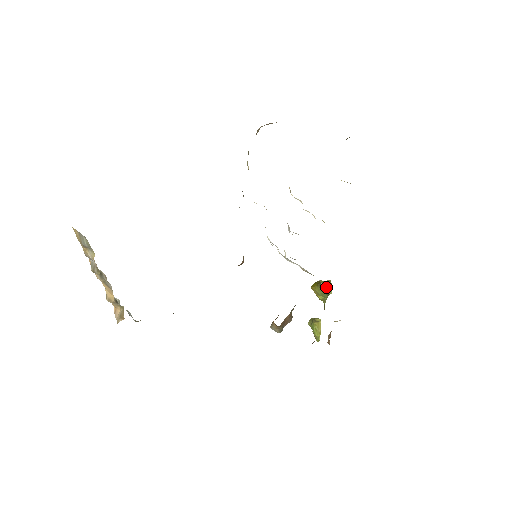
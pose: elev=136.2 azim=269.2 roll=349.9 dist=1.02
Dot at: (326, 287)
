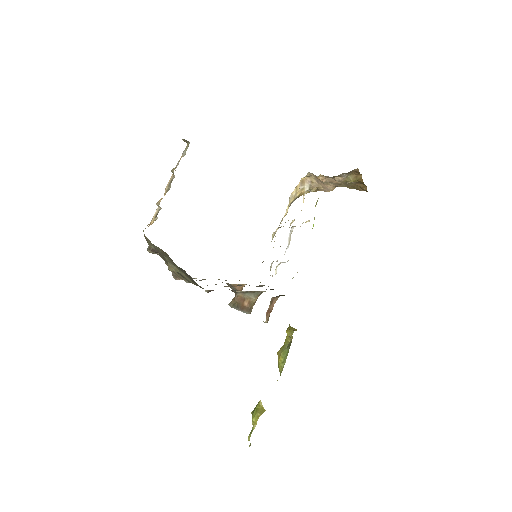
Dot at: (291, 329)
